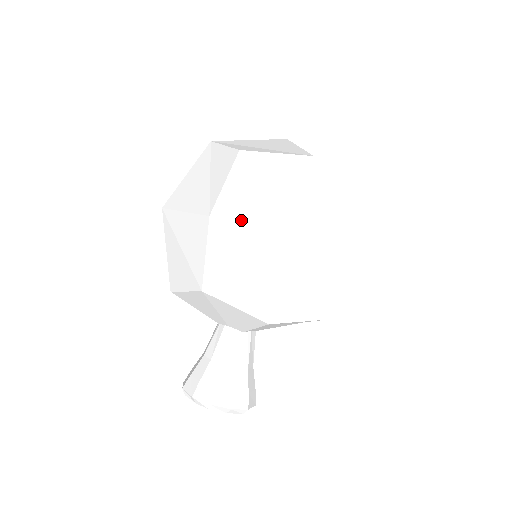
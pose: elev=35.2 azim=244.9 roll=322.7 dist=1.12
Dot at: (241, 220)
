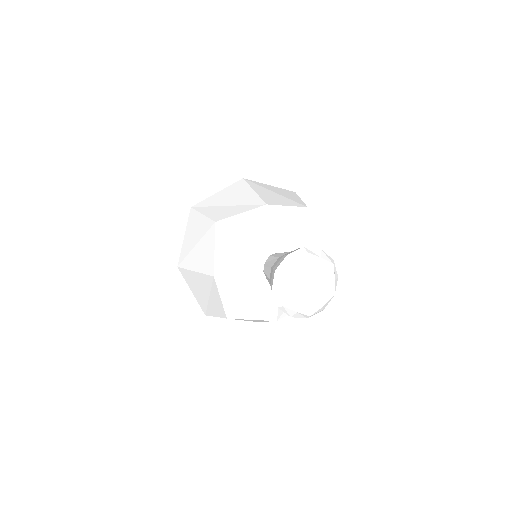
Dot at: occluded
